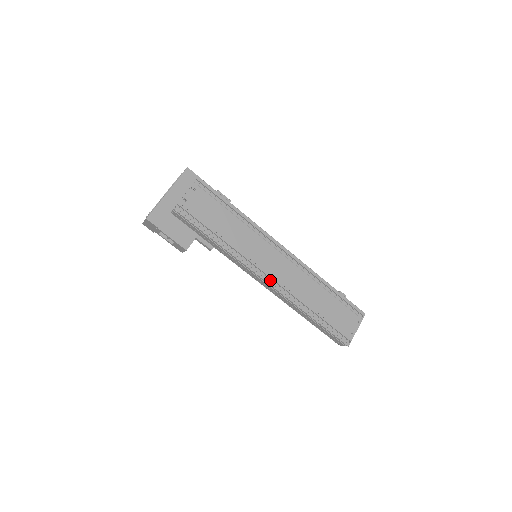
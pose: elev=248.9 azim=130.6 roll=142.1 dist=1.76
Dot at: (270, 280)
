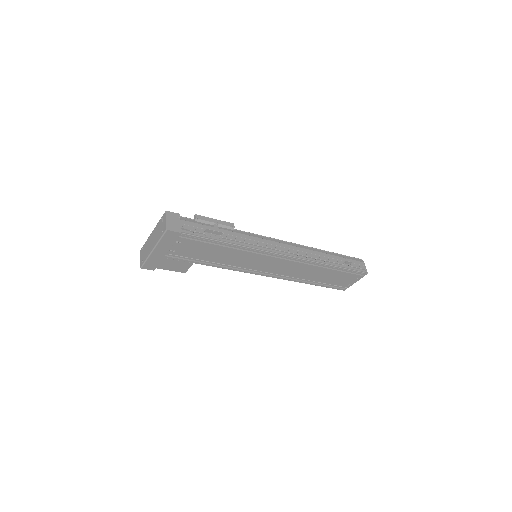
Dot at: (268, 275)
